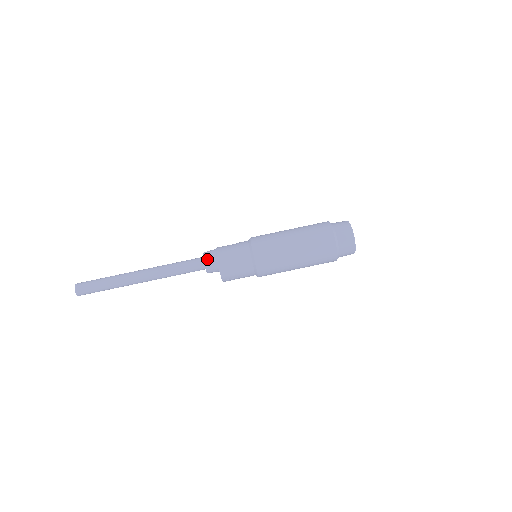
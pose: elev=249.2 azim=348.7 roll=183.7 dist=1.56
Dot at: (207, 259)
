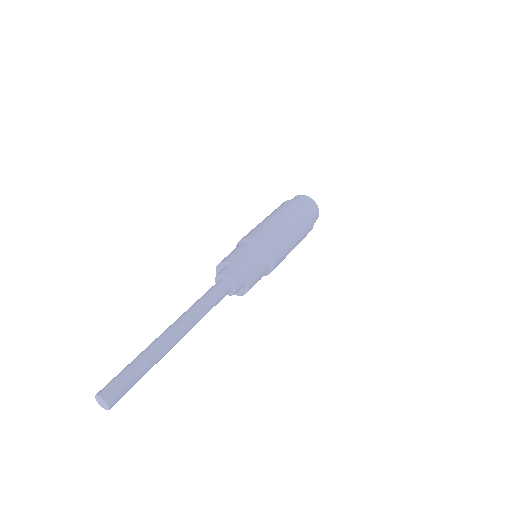
Dot at: (238, 287)
